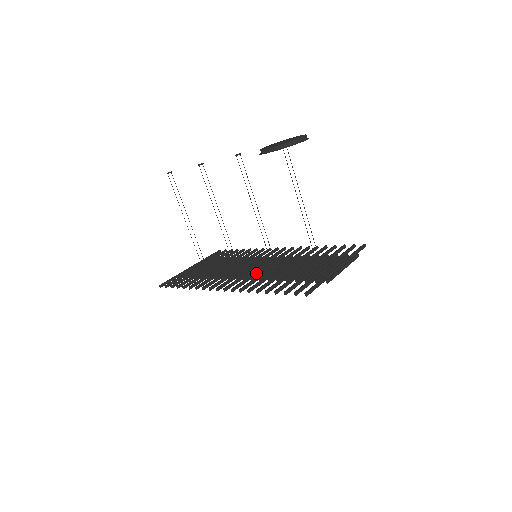
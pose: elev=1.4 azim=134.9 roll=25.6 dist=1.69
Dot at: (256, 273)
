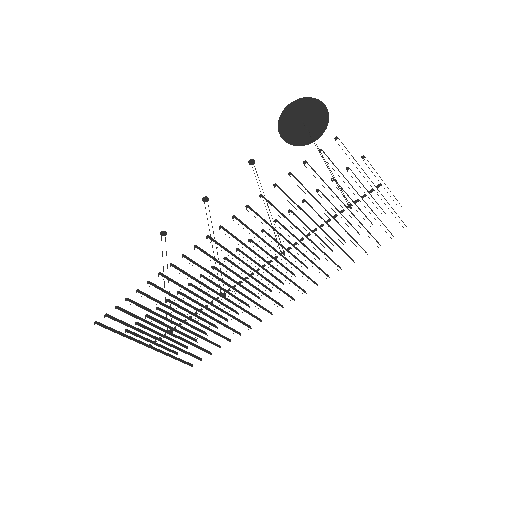
Dot at: (255, 253)
